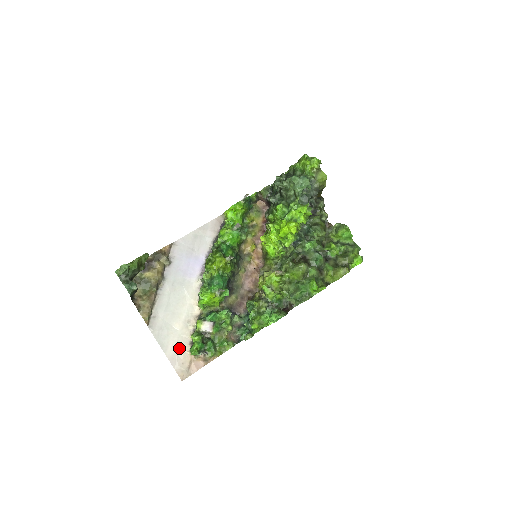
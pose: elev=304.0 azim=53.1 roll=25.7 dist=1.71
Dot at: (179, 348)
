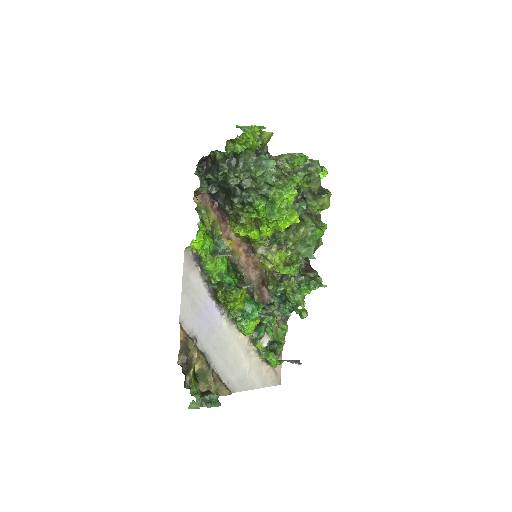
Dot at: (260, 373)
